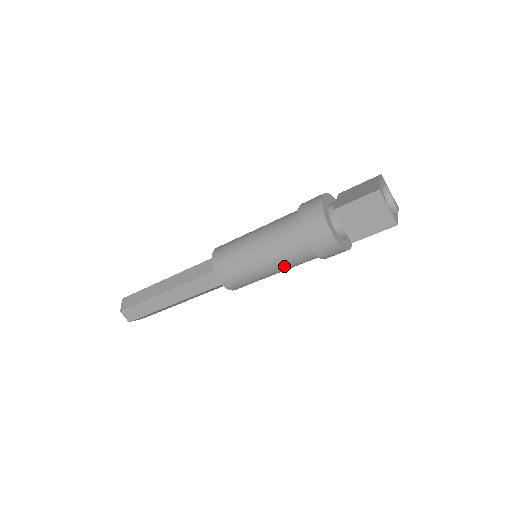
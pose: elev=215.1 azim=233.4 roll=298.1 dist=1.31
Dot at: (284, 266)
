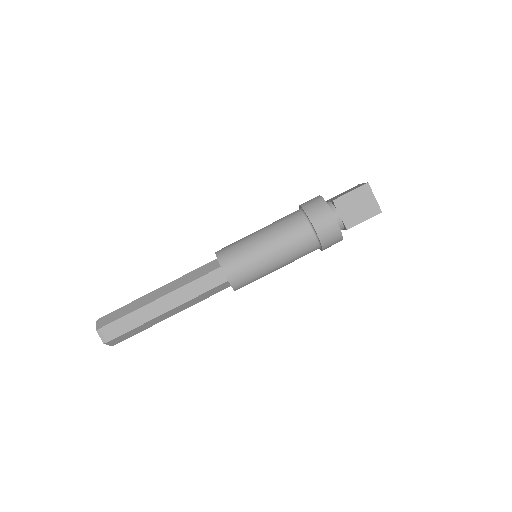
Dot at: (289, 255)
